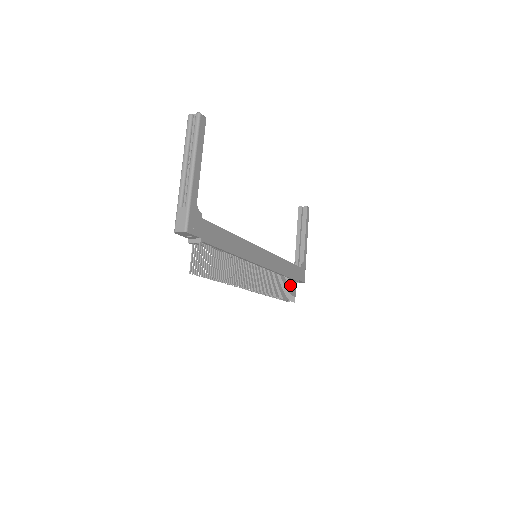
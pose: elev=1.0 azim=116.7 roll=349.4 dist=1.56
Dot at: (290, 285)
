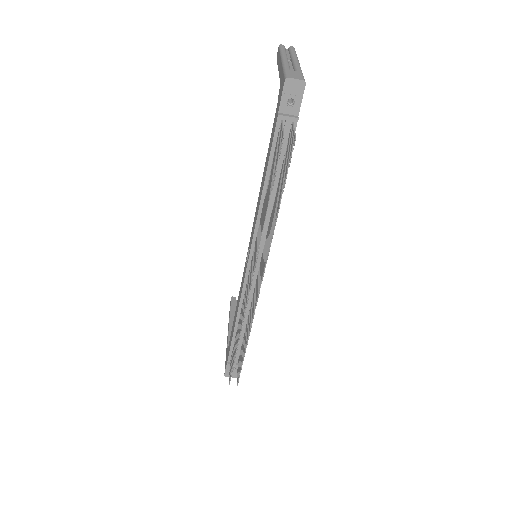
Dot at: (241, 354)
